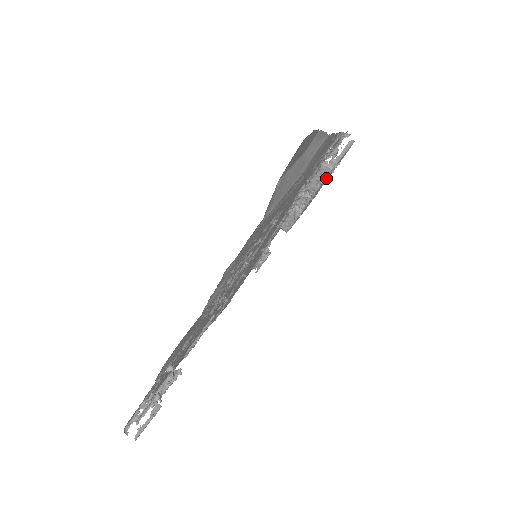
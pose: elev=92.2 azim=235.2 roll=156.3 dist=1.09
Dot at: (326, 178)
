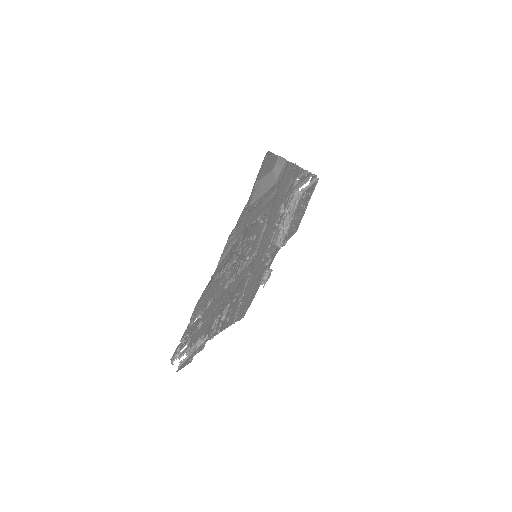
Dot at: (301, 203)
